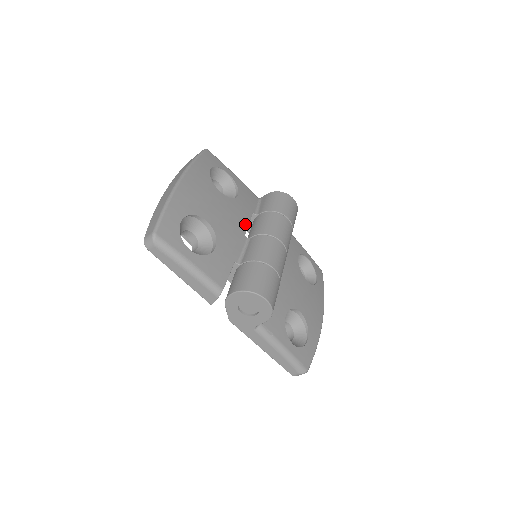
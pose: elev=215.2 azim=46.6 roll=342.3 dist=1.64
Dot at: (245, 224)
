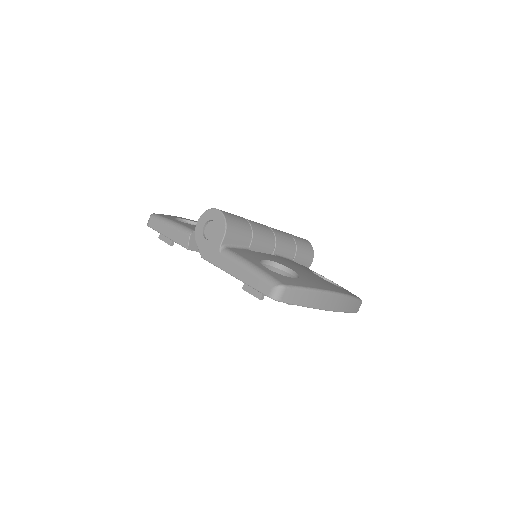
Dot at: occluded
